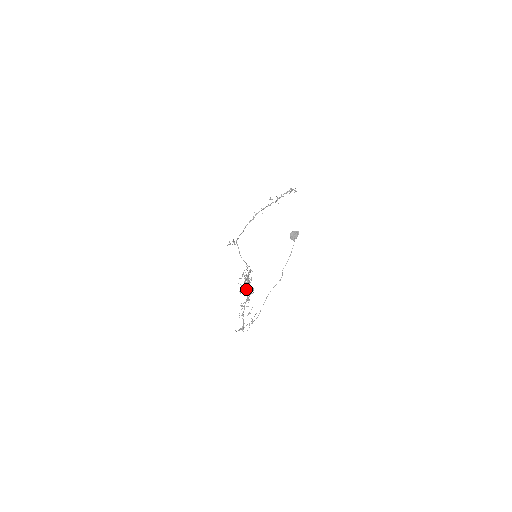
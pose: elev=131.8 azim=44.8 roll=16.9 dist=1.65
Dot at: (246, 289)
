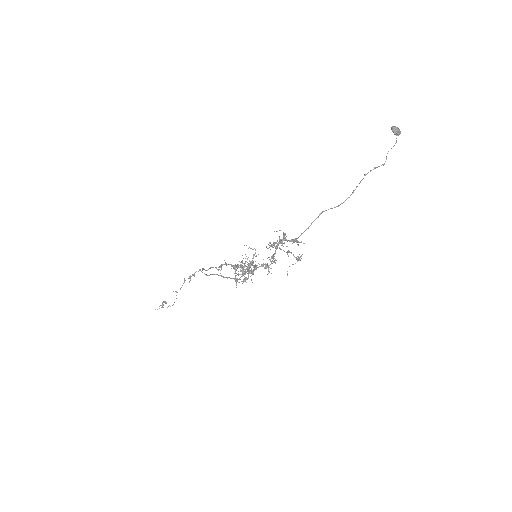
Dot at: (249, 271)
